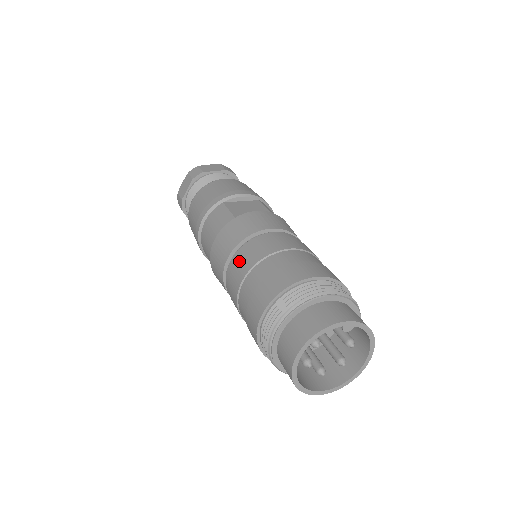
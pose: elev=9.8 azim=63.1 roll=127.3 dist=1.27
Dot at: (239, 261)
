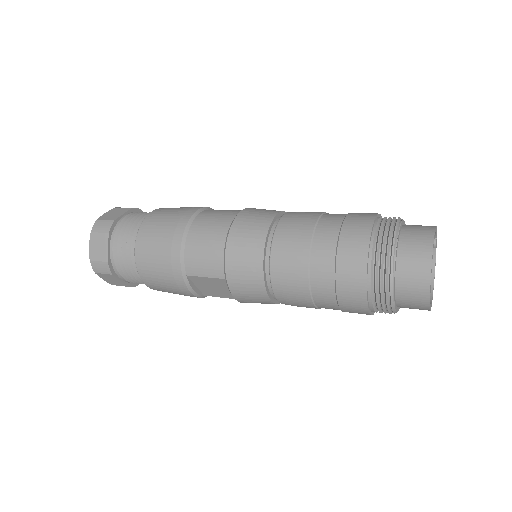
Dot at: (298, 214)
